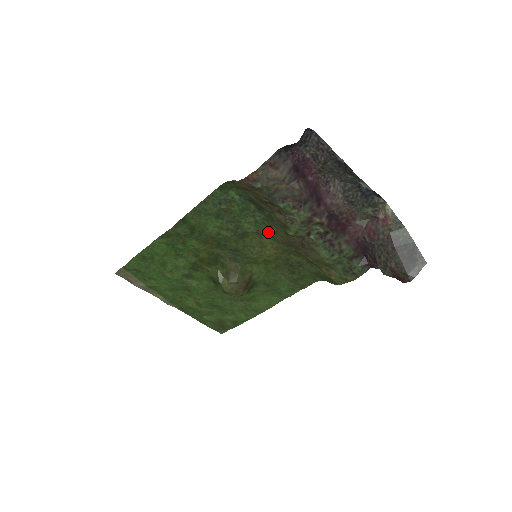
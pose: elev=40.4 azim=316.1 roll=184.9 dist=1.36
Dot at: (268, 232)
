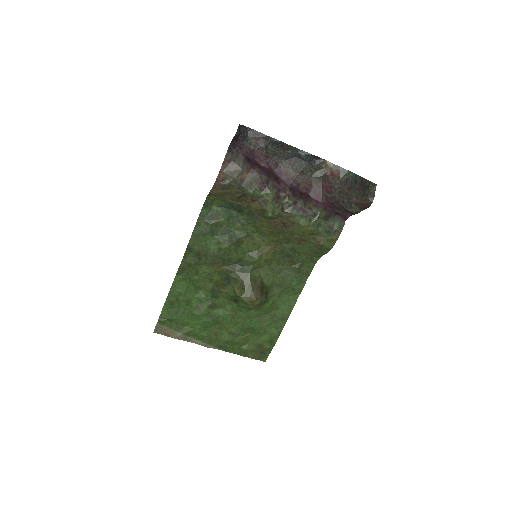
Dot at: (256, 231)
